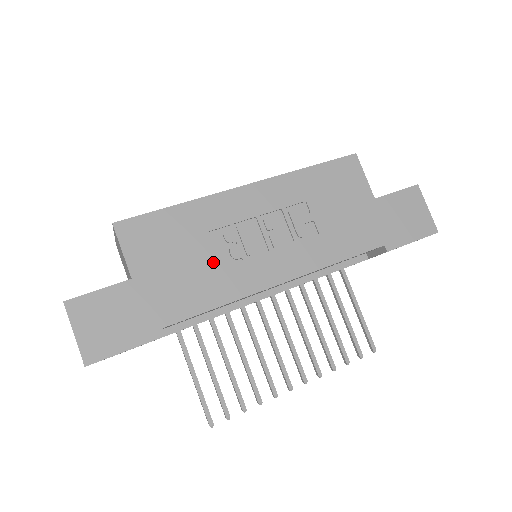
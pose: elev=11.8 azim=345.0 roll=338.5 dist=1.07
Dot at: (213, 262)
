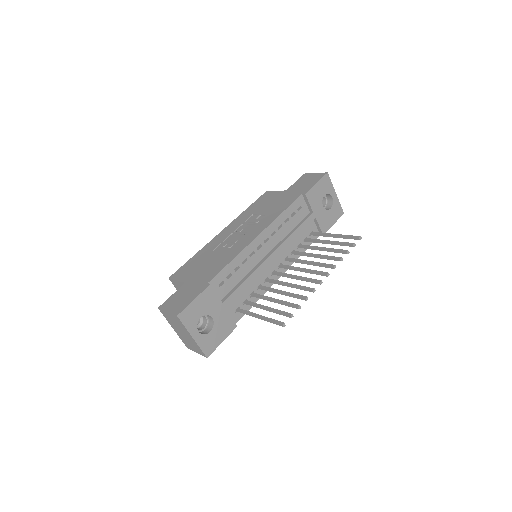
Dot at: (220, 255)
